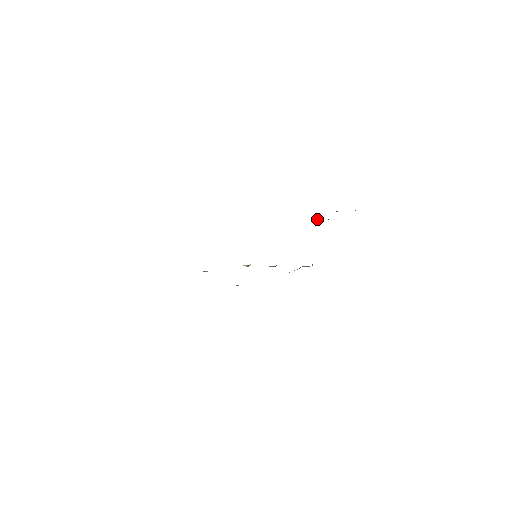
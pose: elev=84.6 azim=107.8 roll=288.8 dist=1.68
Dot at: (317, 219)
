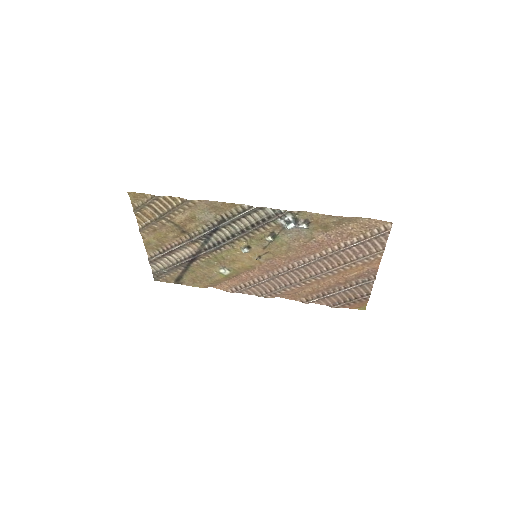
Dot at: (328, 294)
